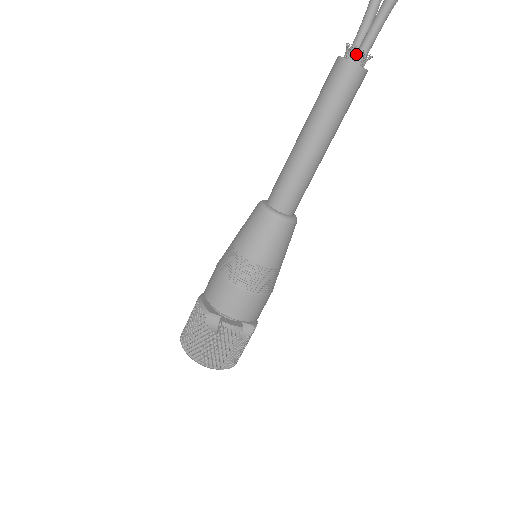
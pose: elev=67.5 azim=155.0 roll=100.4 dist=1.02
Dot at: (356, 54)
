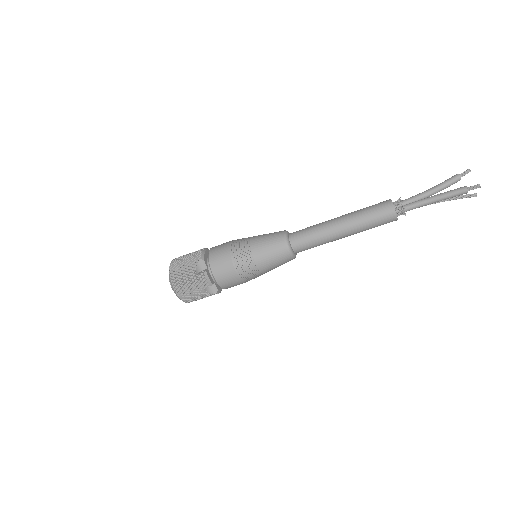
Dot at: (399, 206)
